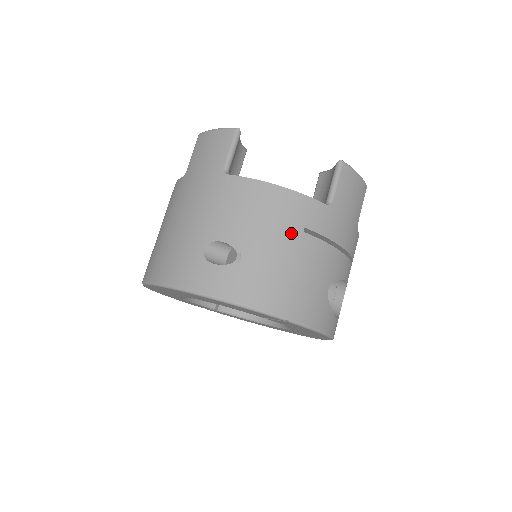
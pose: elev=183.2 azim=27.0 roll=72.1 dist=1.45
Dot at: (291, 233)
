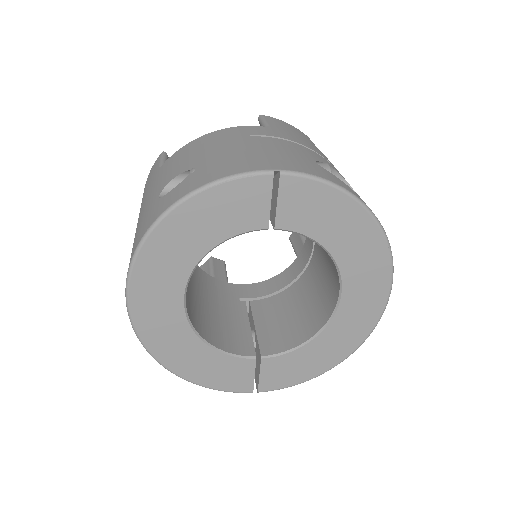
Dot at: (237, 140)
